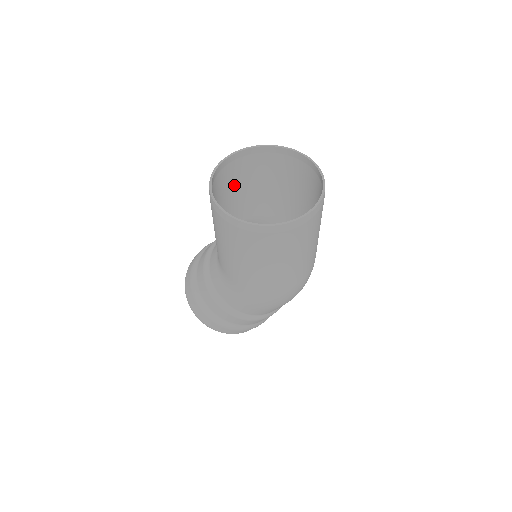
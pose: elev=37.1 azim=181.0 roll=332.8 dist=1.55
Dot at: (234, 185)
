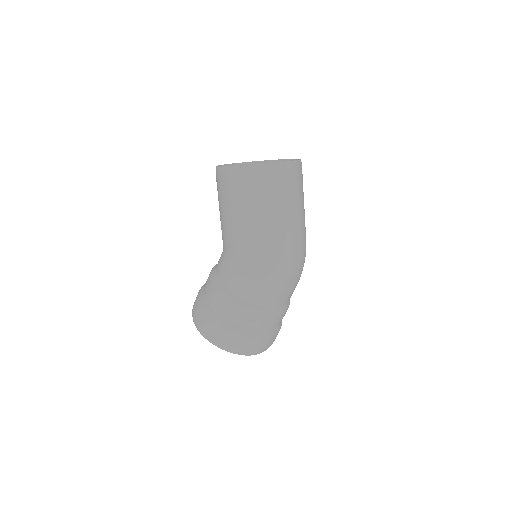
Dot at: occluded
